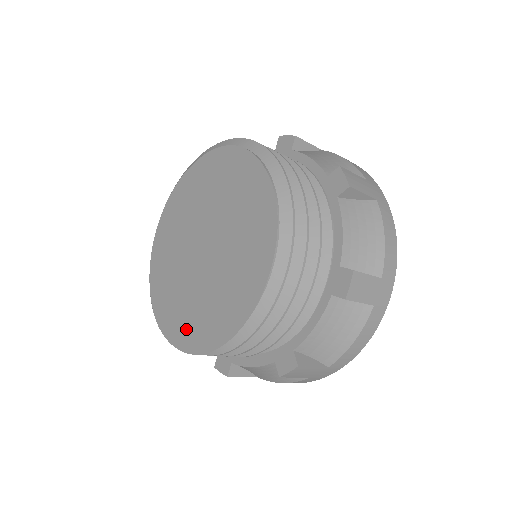
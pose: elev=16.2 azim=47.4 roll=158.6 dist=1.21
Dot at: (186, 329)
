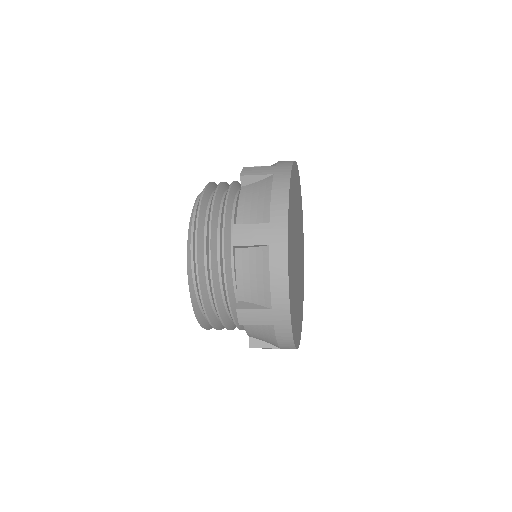
Dot at: occluded
